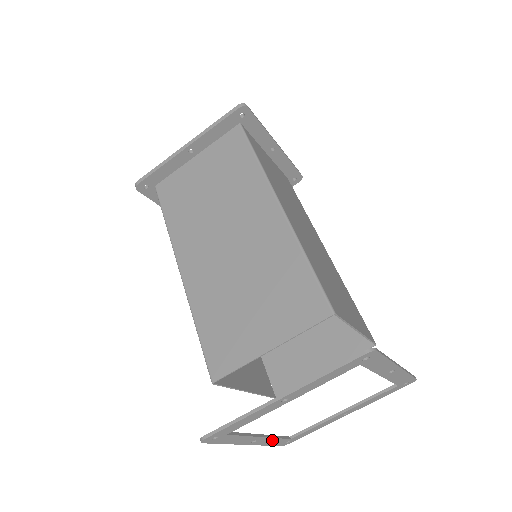
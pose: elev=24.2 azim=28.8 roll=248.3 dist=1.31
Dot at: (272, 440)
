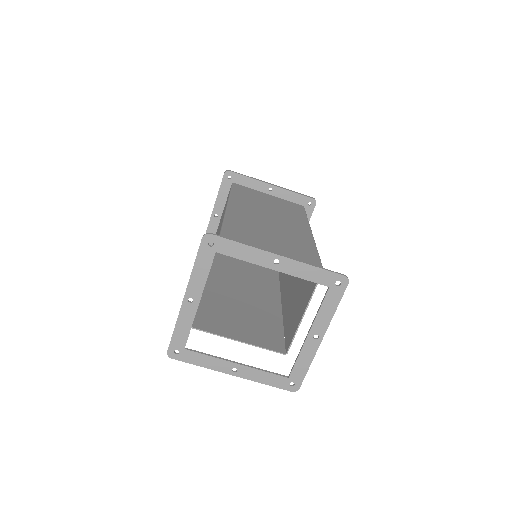
Dot at: (260, 374)
